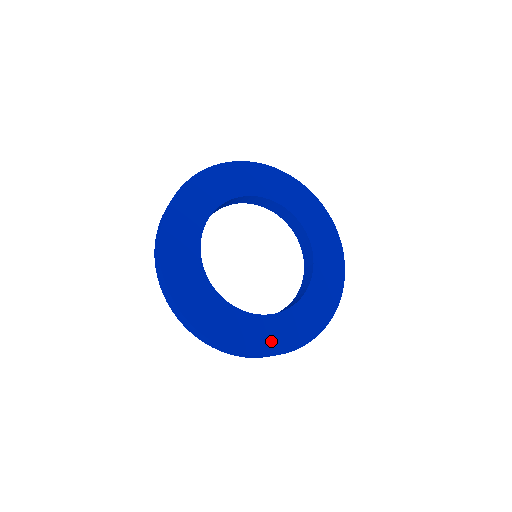
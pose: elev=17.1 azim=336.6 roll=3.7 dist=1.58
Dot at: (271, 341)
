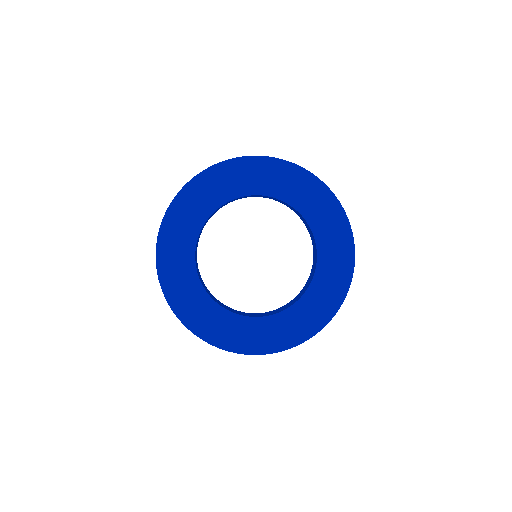
Dot at: (249, 341)
